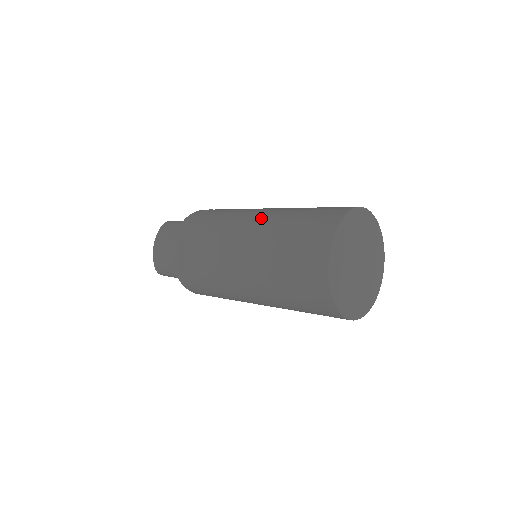
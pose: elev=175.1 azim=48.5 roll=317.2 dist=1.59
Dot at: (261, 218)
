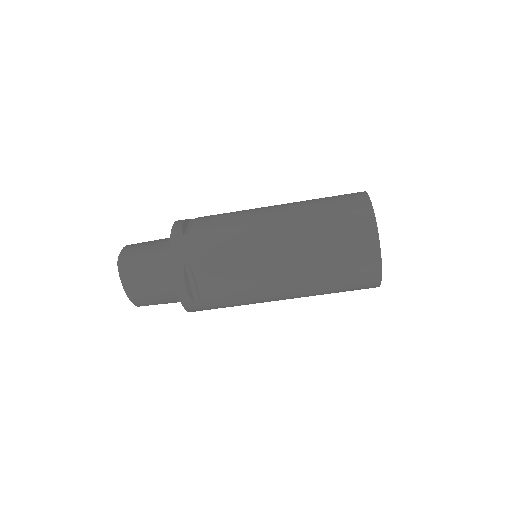
Dot at: occluded
